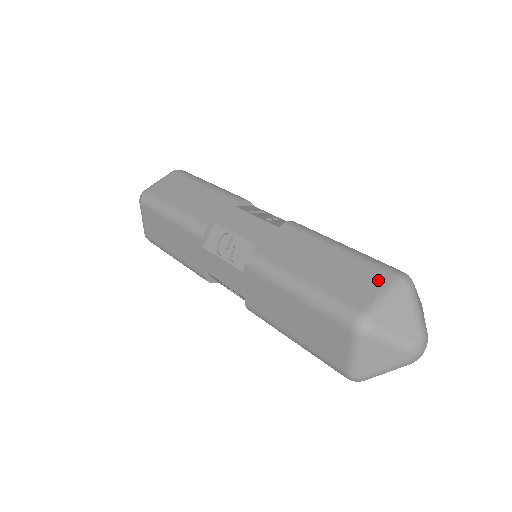
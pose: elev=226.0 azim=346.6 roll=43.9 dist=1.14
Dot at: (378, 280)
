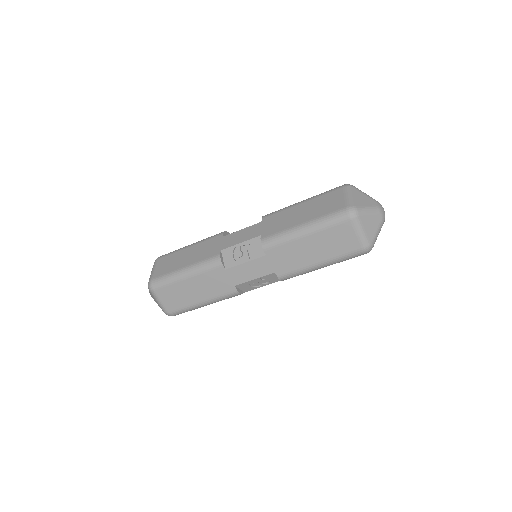
Dot at: (338, 194)
